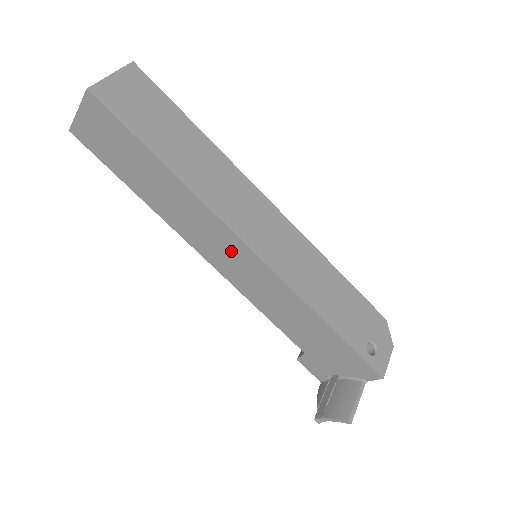
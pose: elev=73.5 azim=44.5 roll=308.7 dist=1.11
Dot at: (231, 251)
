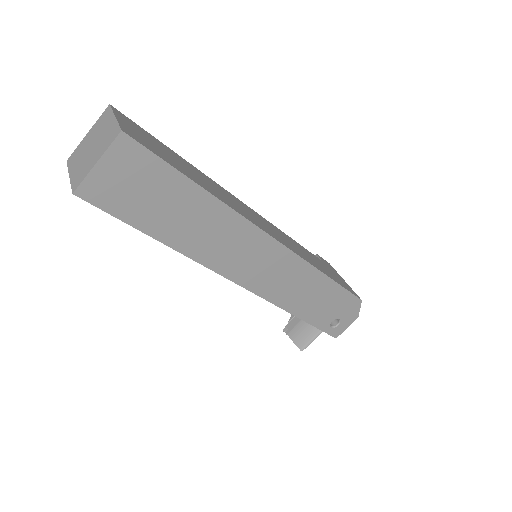
Dot at: occluded
